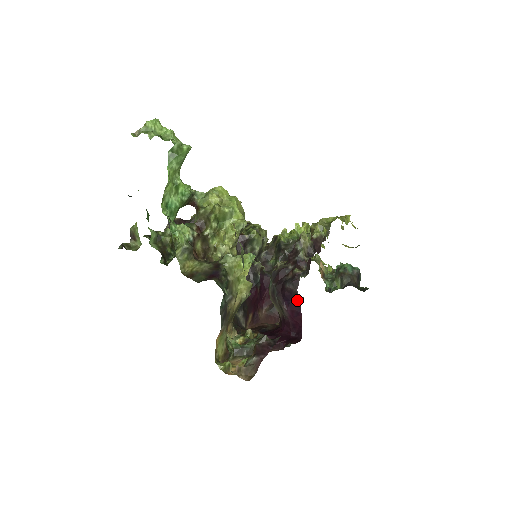
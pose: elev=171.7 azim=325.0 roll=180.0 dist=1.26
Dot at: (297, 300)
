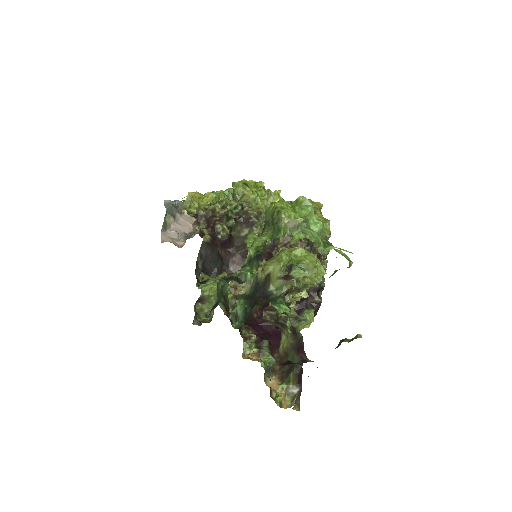
Dot at: occluded
